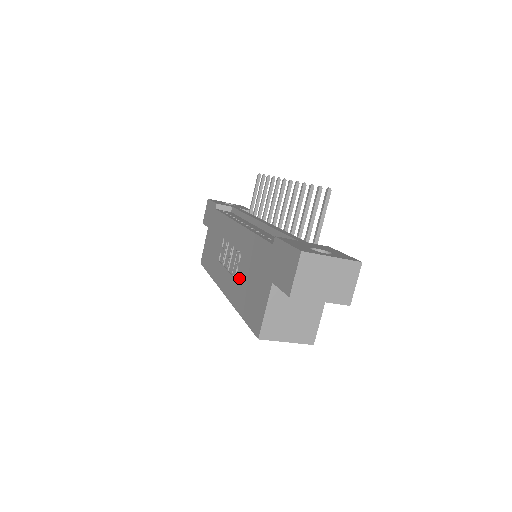
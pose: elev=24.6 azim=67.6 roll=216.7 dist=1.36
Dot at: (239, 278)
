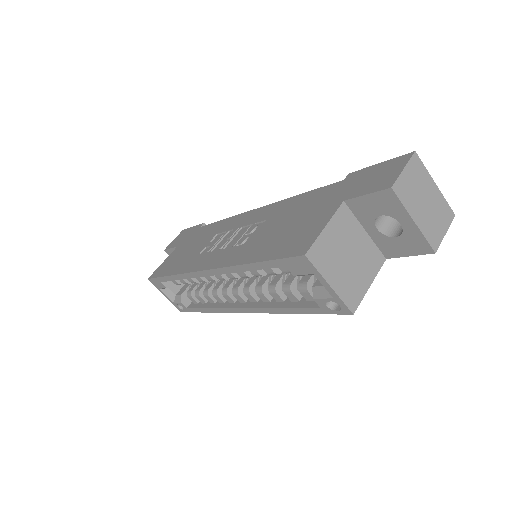
Dot at: (254, 238)
